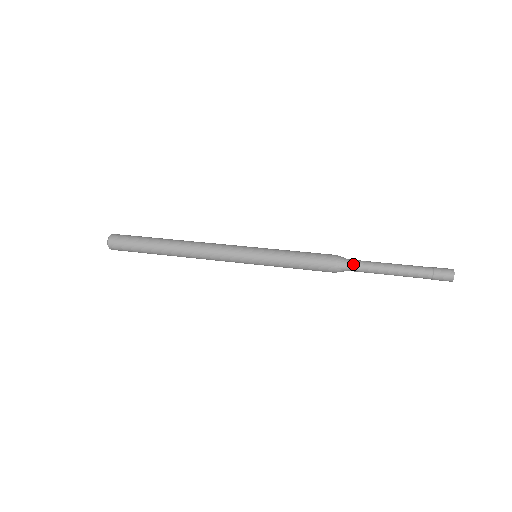
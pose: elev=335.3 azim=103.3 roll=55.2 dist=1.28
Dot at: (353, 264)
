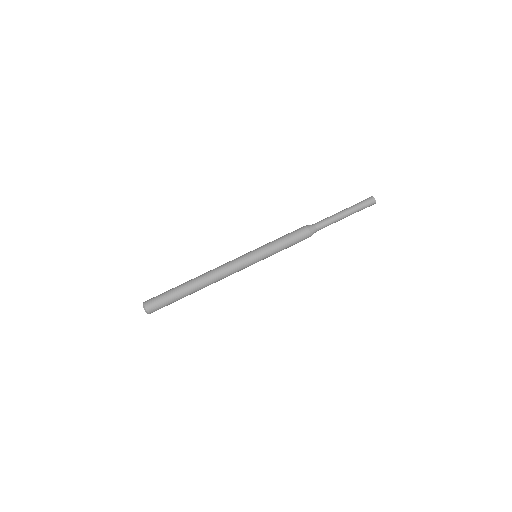
Dot at: (320, 228)
